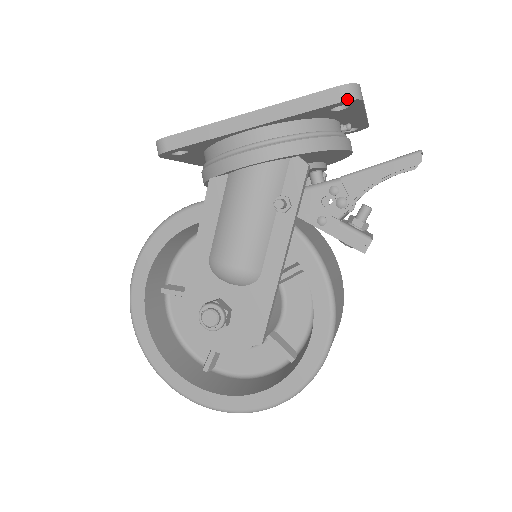
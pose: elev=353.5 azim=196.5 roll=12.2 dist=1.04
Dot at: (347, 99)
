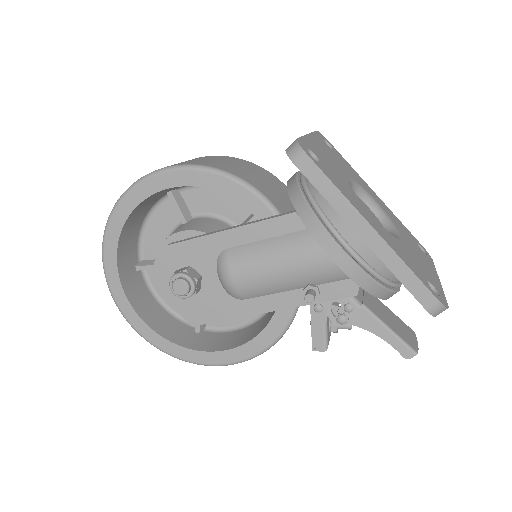
Dot at: (430, 312)
